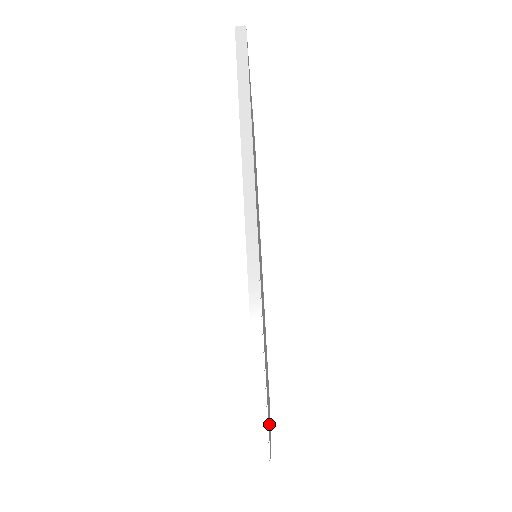
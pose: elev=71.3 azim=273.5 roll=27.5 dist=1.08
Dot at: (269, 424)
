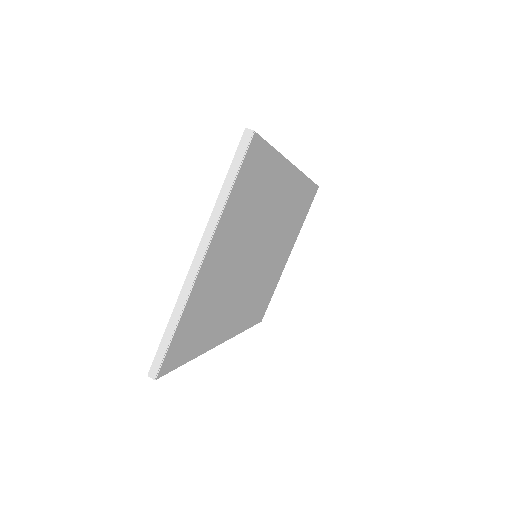
Dot at: (235, 202)
